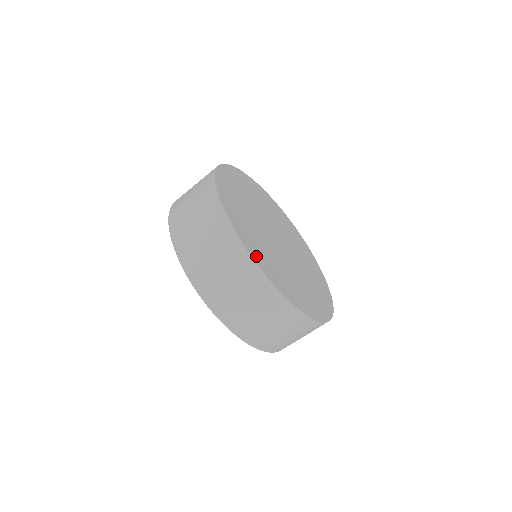
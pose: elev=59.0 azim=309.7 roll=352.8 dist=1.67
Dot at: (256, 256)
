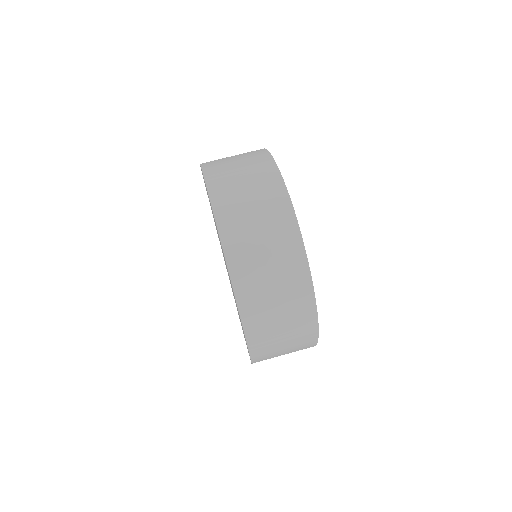
Dot at: occluded
